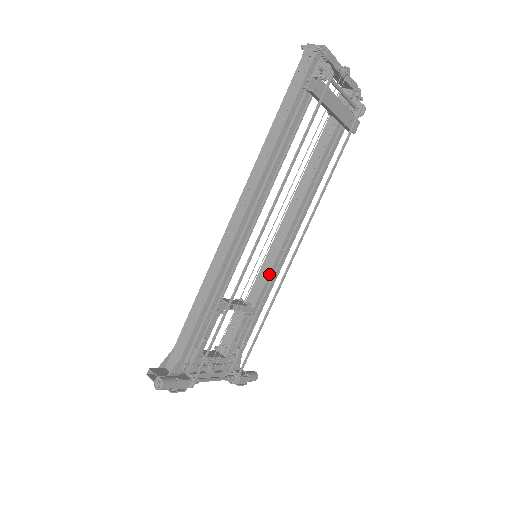
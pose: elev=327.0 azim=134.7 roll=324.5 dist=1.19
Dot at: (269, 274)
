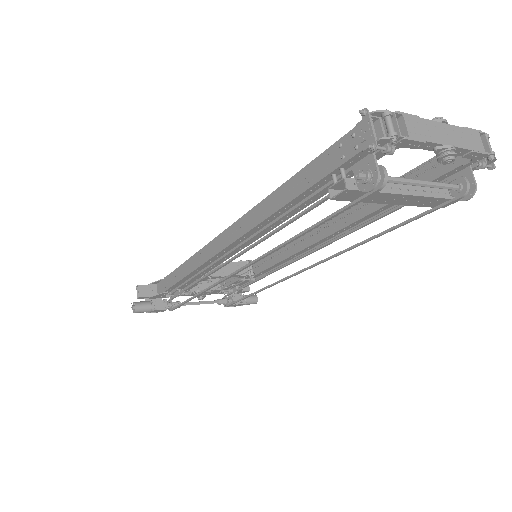
Dot at: (277, 263)
